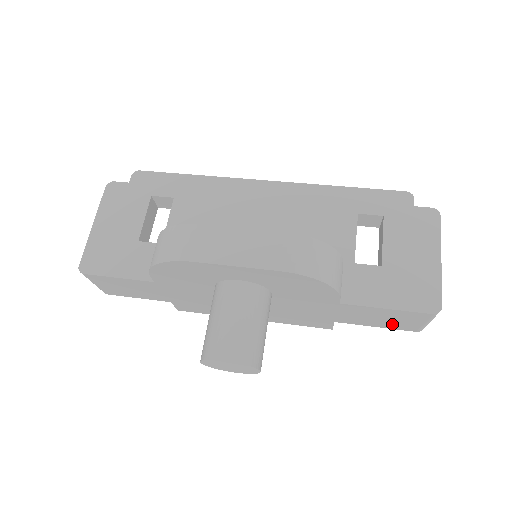
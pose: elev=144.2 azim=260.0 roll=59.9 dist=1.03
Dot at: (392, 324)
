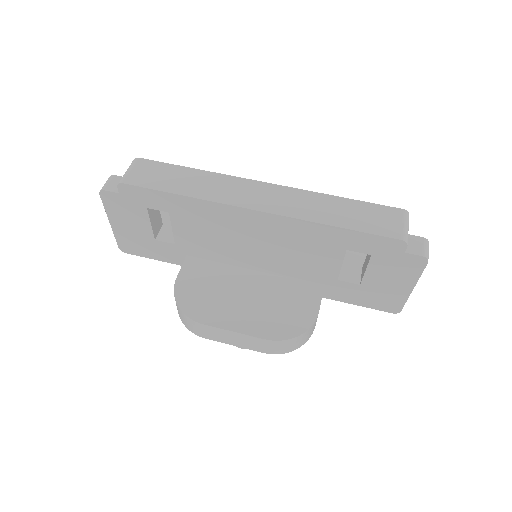
Dot at: occluded
